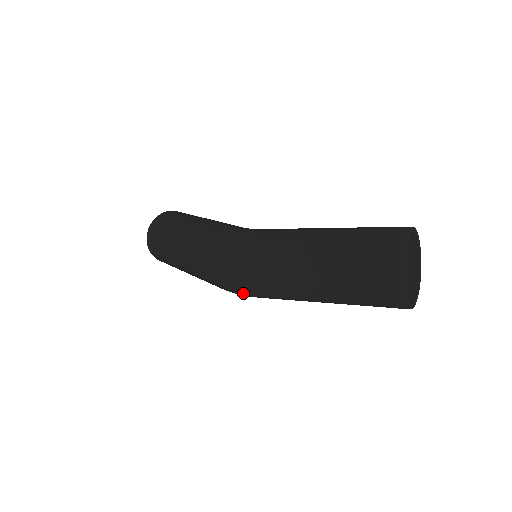
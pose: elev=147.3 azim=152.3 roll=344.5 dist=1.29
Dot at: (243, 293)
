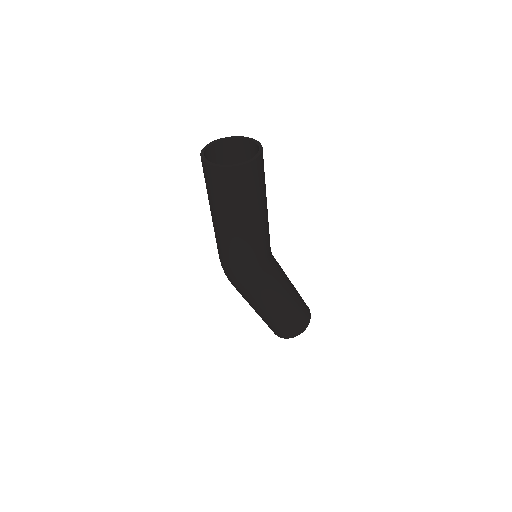
Dot at: occluded
